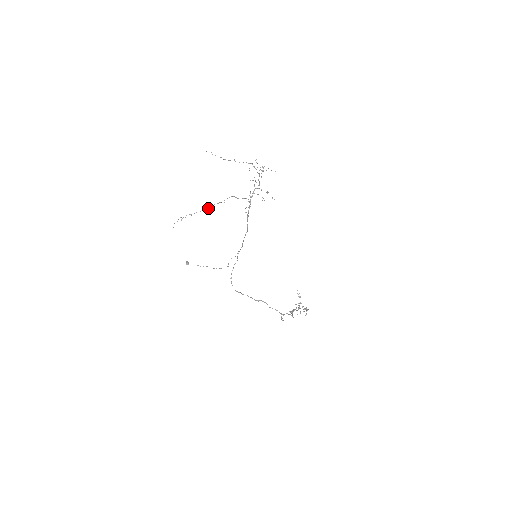
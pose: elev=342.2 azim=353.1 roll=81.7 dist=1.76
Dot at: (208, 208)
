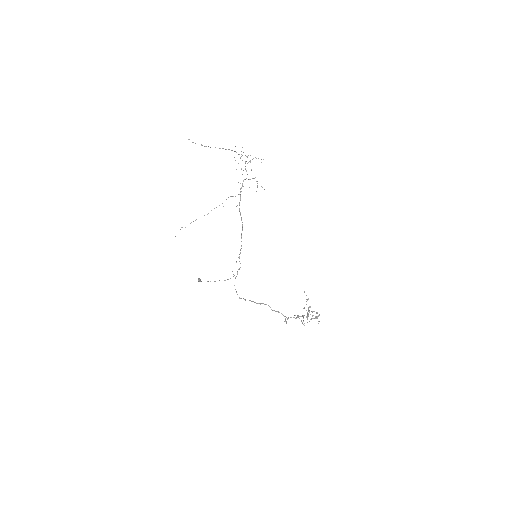
Dot at: (208, 213)
